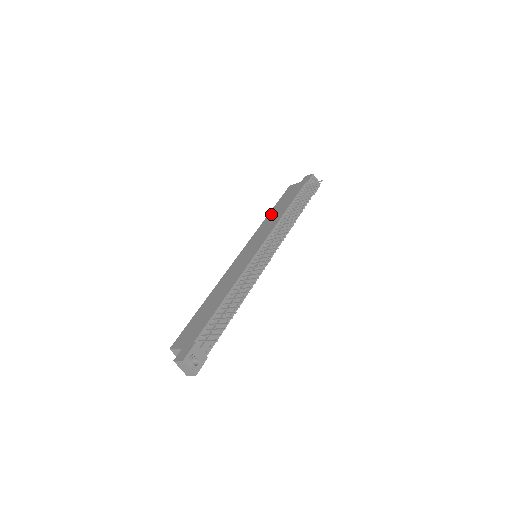
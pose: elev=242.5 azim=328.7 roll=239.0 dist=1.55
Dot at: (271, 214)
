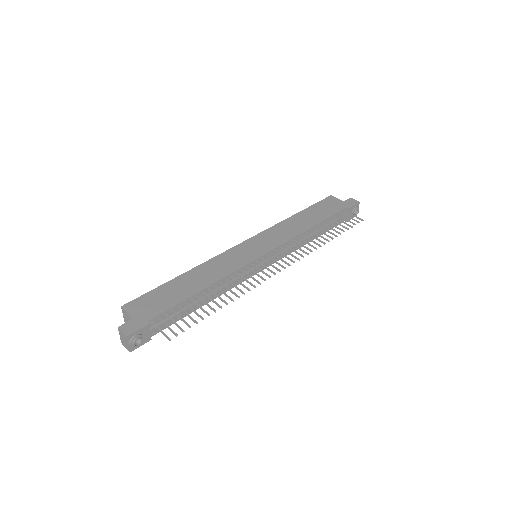
Dot at: (296, 217)
